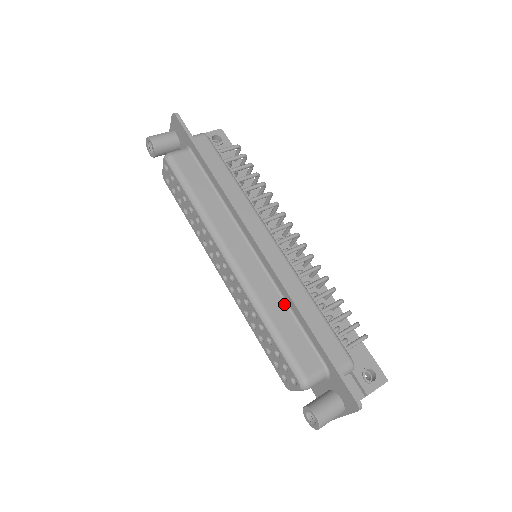
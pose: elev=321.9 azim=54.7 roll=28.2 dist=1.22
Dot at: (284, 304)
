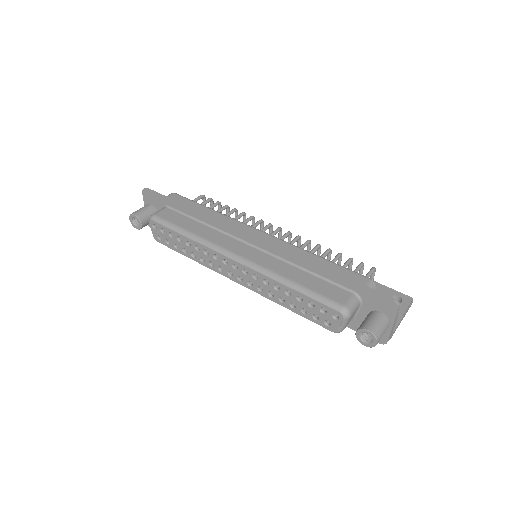
Dot at: (296, 268)
